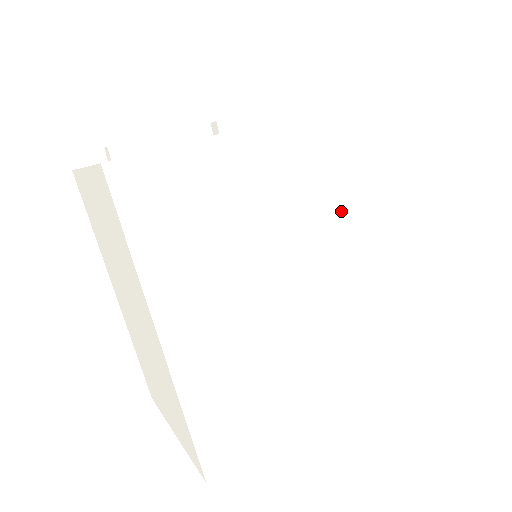
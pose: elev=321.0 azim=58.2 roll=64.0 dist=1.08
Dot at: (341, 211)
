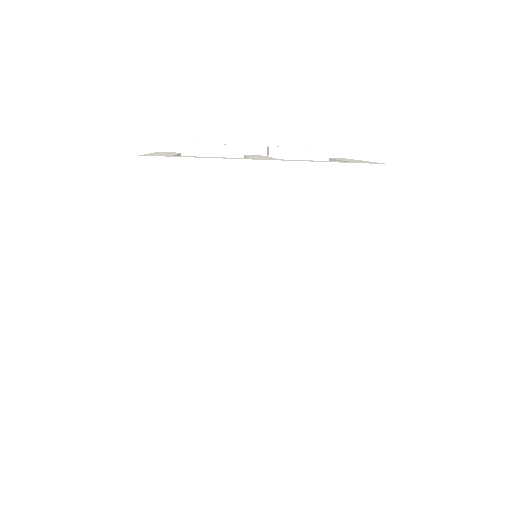
Dot at: (310, 243)
